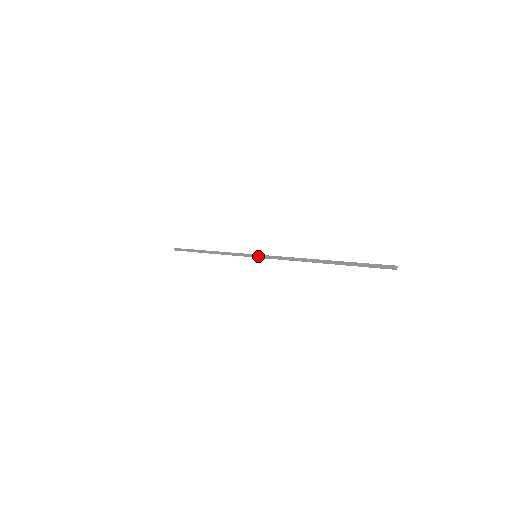
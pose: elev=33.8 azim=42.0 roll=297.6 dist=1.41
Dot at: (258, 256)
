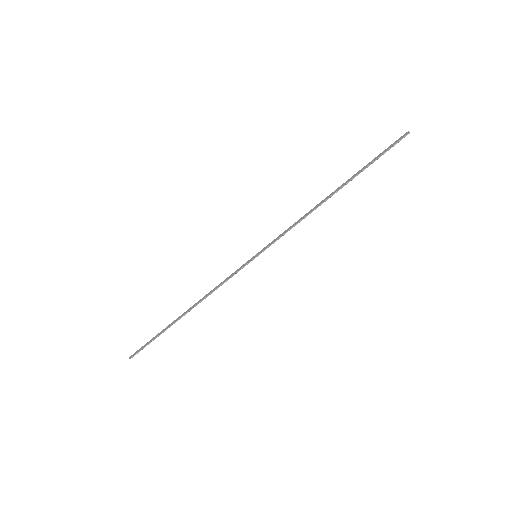
Dot at: (259, 252)
